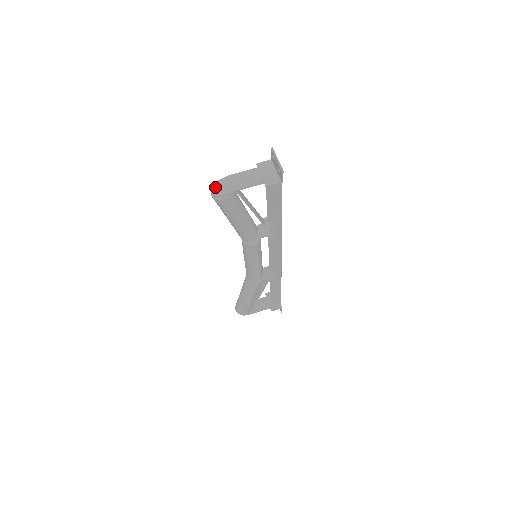
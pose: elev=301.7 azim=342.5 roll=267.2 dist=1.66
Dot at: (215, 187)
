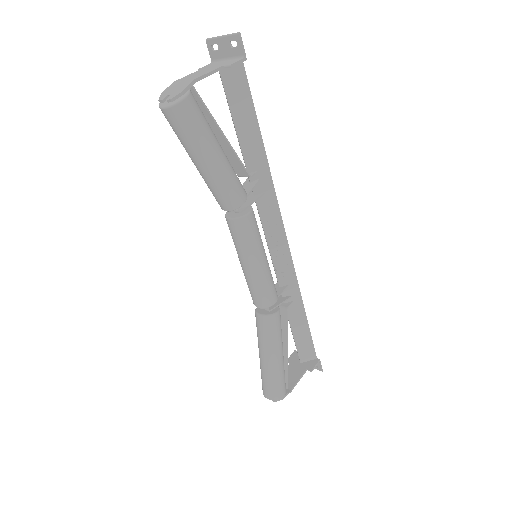
Dot at: (163, 97)
